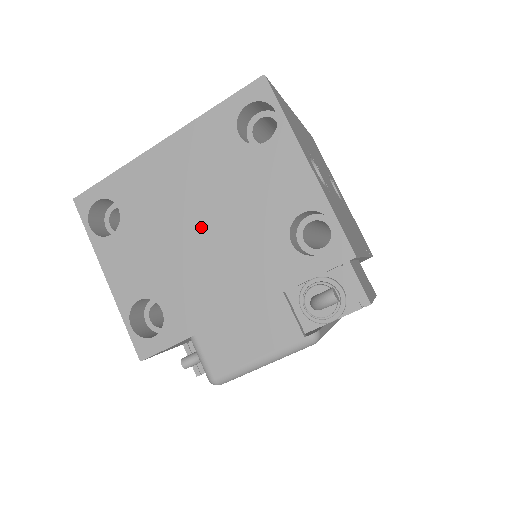
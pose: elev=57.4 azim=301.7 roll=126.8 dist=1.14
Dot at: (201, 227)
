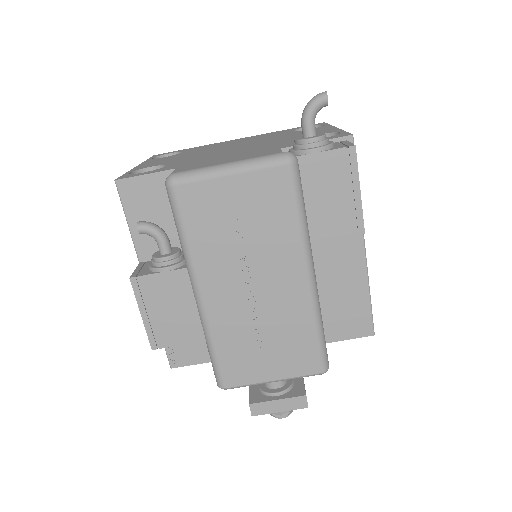
Dot at: (236, 147)
